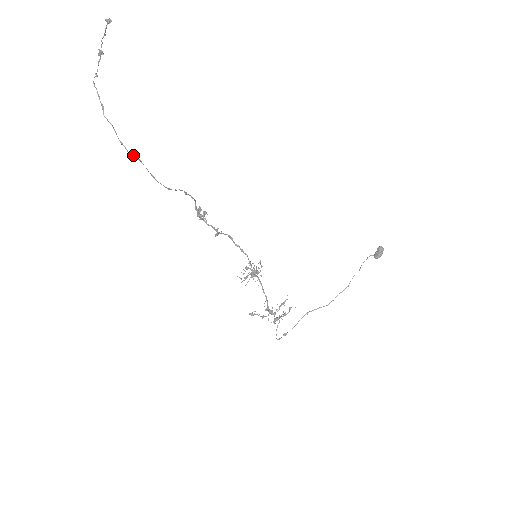
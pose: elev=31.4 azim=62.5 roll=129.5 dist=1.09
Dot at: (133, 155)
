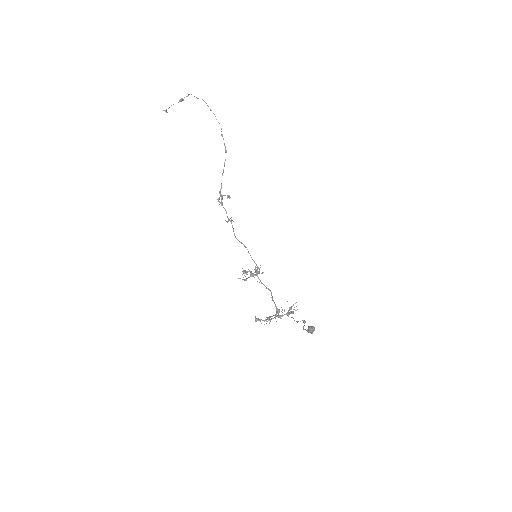
Dot at: occluded
